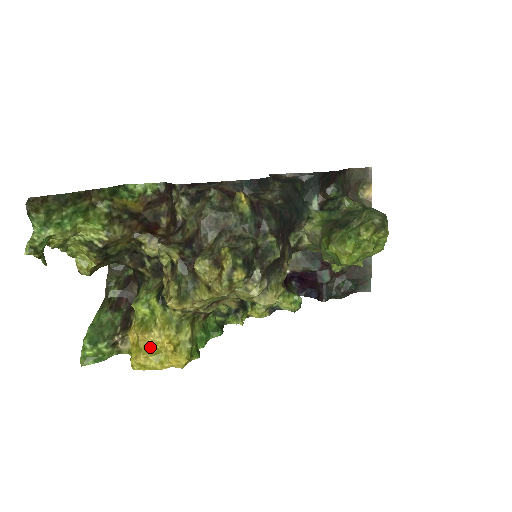
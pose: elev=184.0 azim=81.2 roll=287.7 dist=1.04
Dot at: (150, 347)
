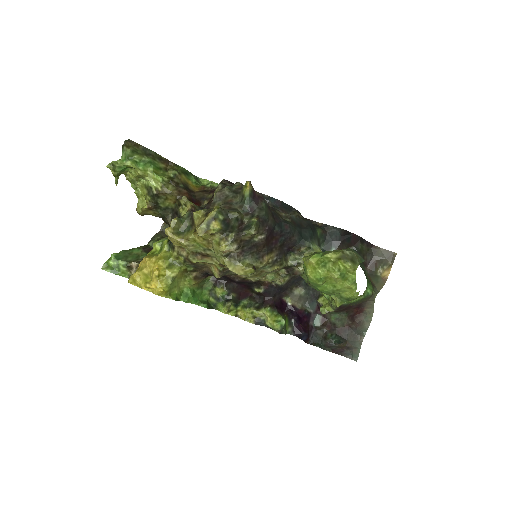
Dot at: (145, 268)
